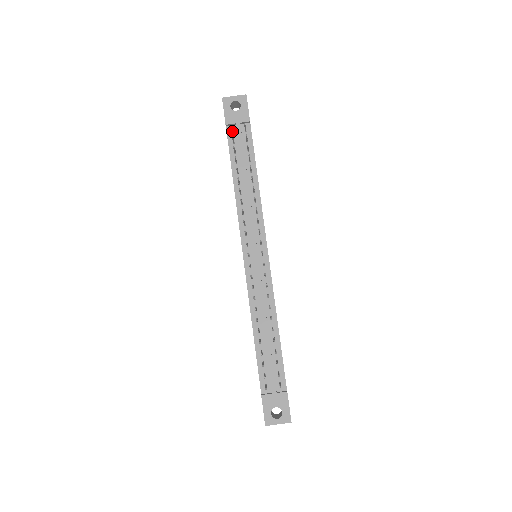
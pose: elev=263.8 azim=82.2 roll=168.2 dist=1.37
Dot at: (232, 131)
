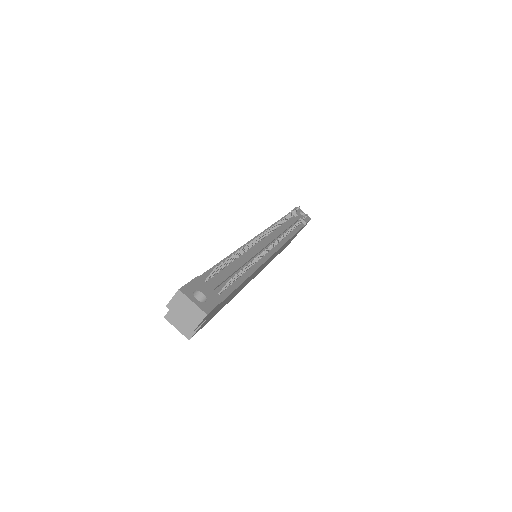
Dot at: occluded
